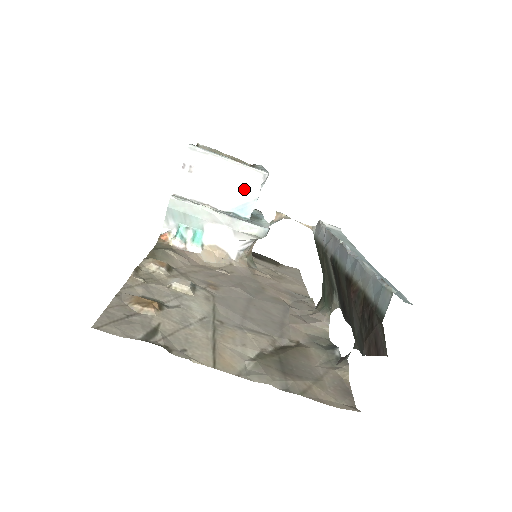
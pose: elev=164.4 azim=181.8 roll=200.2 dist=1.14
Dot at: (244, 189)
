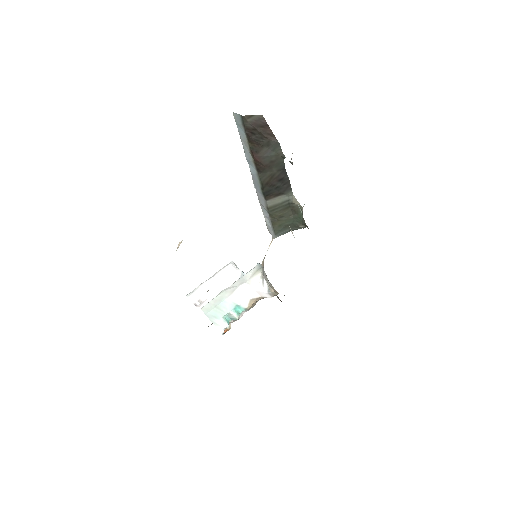
Dot at: (232, 277)
